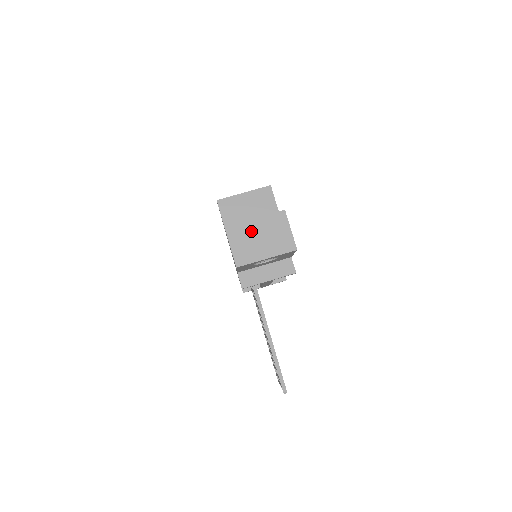
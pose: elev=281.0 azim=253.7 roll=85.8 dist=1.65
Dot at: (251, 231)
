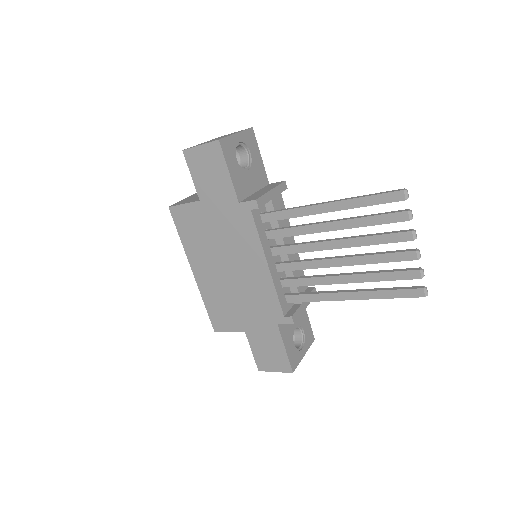
Dot at: occluded
